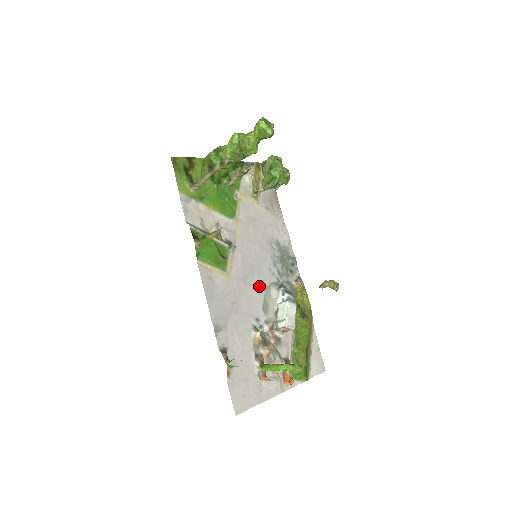
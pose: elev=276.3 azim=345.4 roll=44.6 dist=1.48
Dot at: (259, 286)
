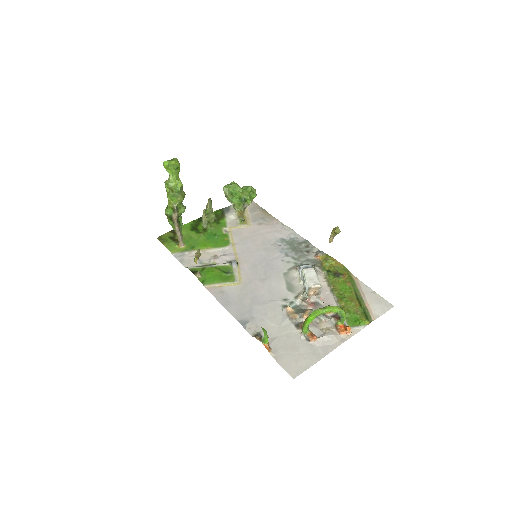
Dot at: (276, 276)
